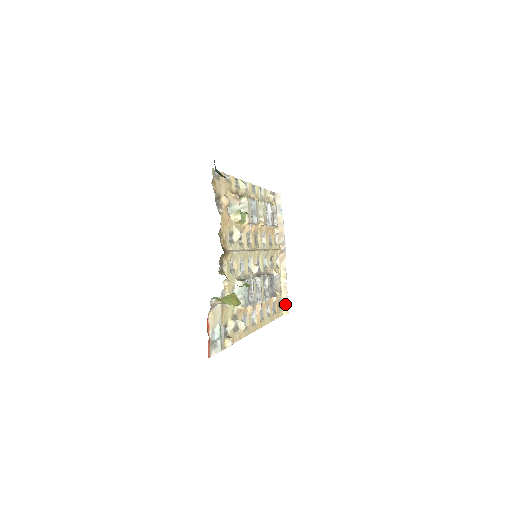
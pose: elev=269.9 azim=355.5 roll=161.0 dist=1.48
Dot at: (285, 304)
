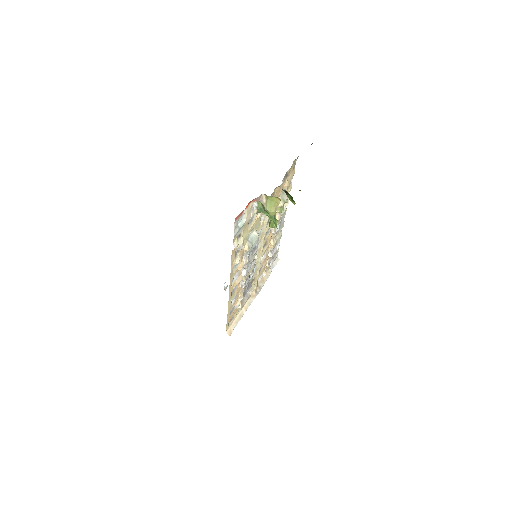
Dot at: (232, 327)
